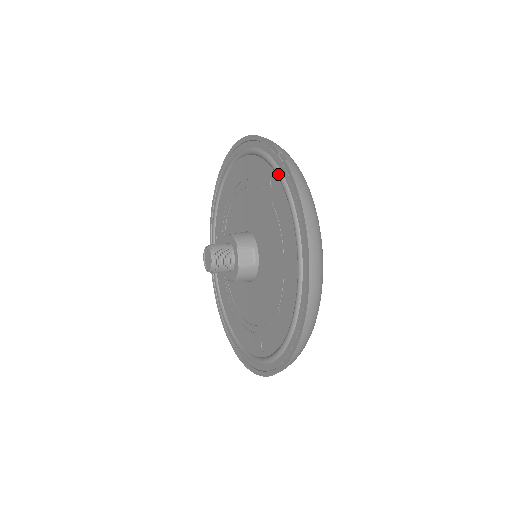
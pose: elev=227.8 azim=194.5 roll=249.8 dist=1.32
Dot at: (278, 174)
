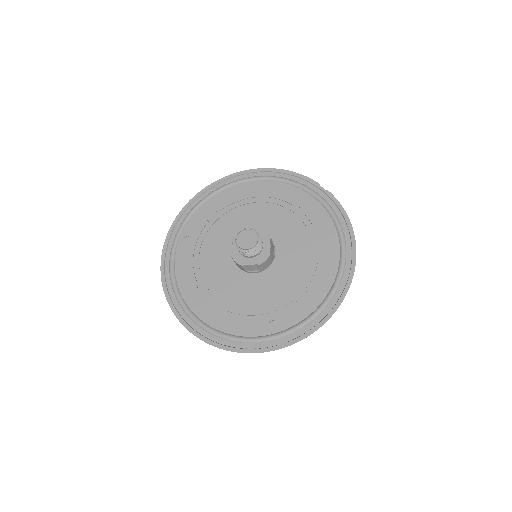
Dot at: (319, 197)
